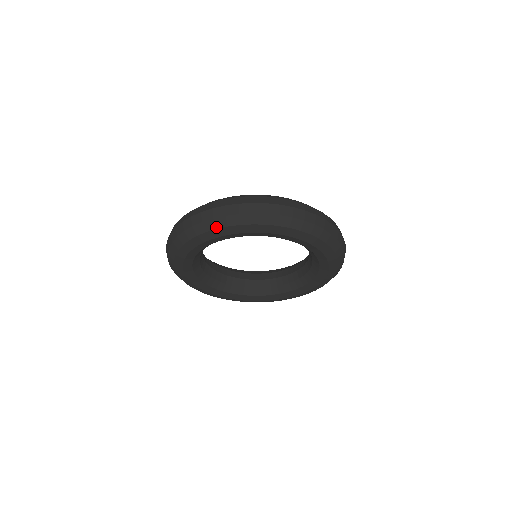
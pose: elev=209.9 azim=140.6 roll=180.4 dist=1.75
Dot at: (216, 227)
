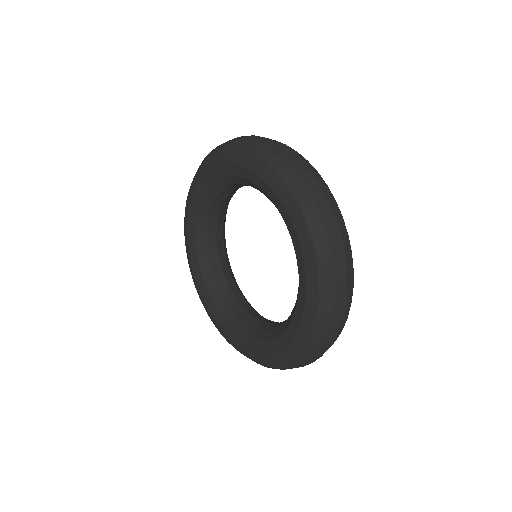
Dot at: (297, 196)
